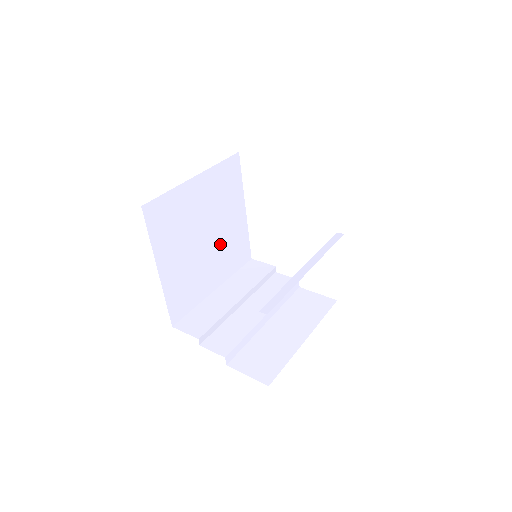
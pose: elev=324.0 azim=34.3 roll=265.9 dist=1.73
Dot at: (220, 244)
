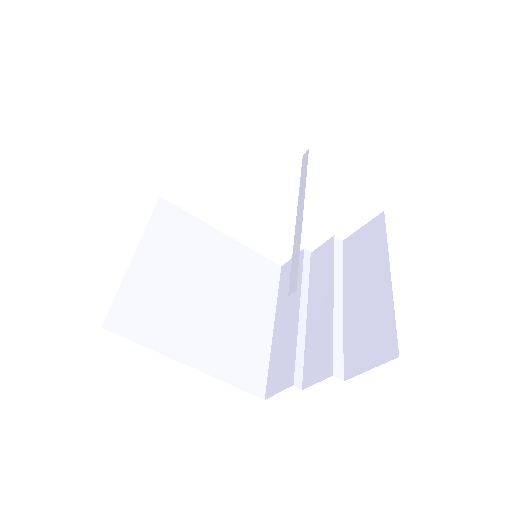
Dot at: (231, 284)
